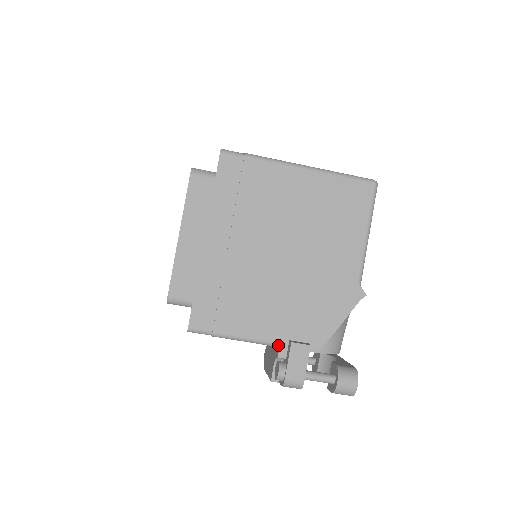
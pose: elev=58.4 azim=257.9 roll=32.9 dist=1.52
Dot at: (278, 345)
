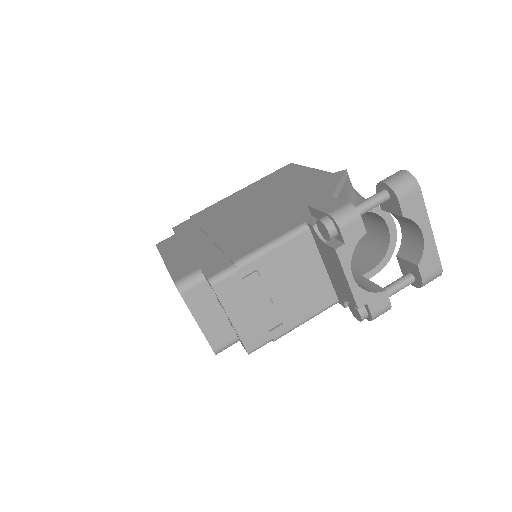
Dot at: (305, 225)
